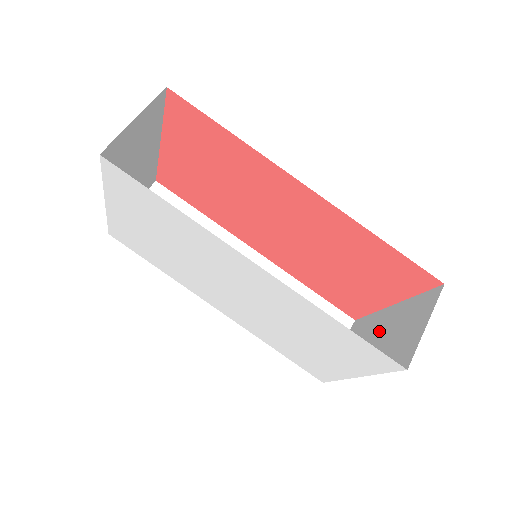
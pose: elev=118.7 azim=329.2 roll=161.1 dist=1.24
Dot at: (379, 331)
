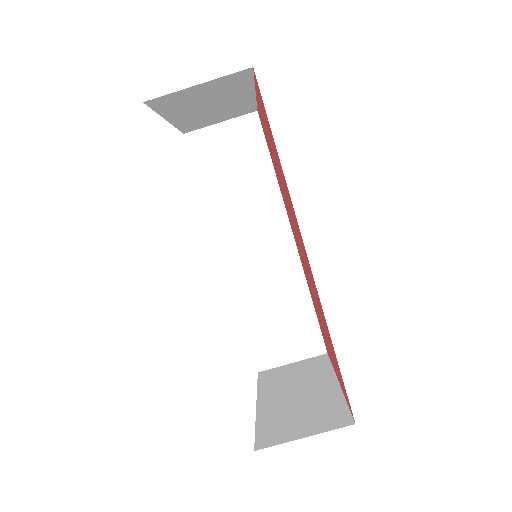
Dot at: (307, 390)
